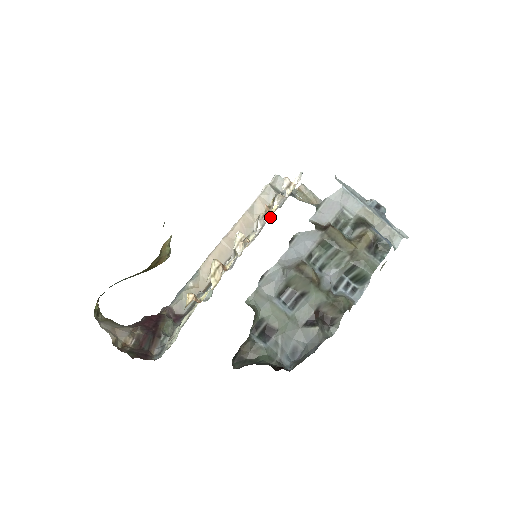
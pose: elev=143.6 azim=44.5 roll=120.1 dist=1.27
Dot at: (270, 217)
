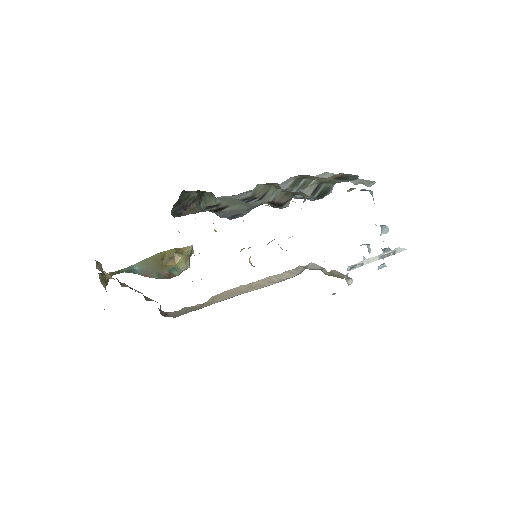
Dot at: occluded
